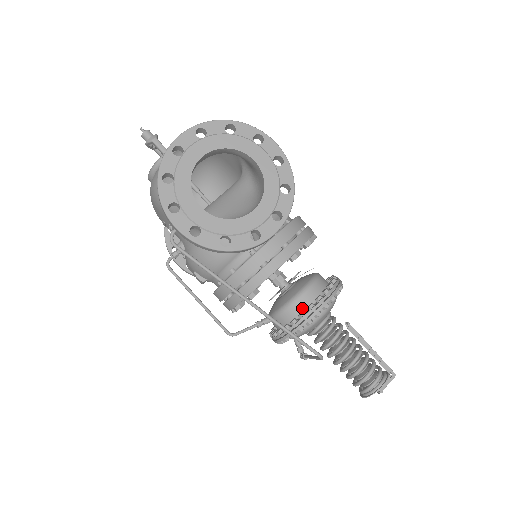
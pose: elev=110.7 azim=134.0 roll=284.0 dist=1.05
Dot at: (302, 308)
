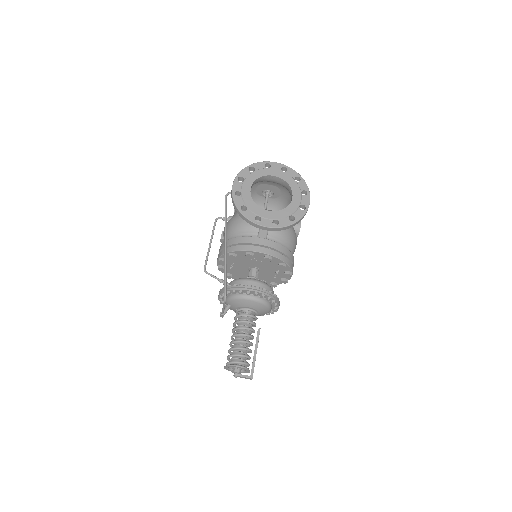
Dot at: occluded
